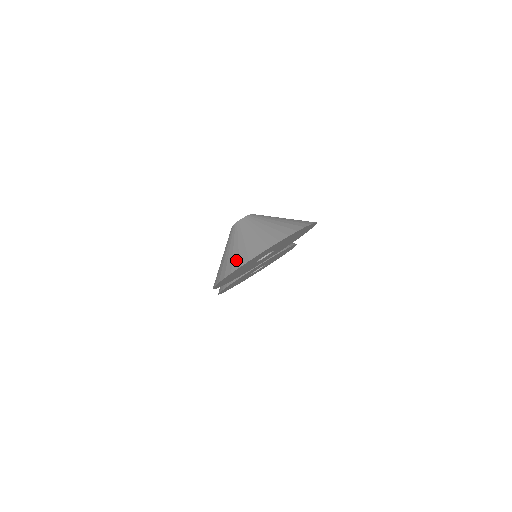
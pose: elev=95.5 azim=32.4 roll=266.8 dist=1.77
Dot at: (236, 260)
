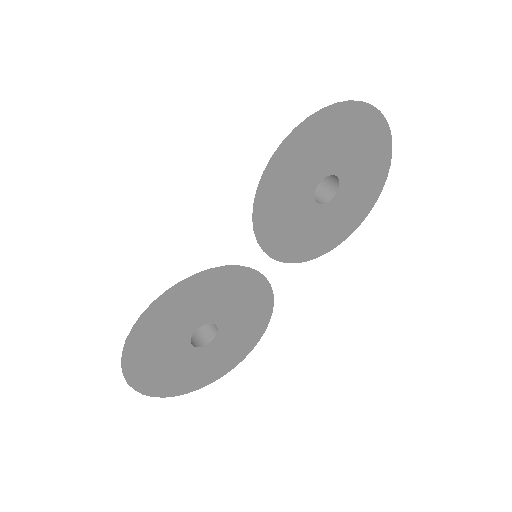
Dot at: occluded
